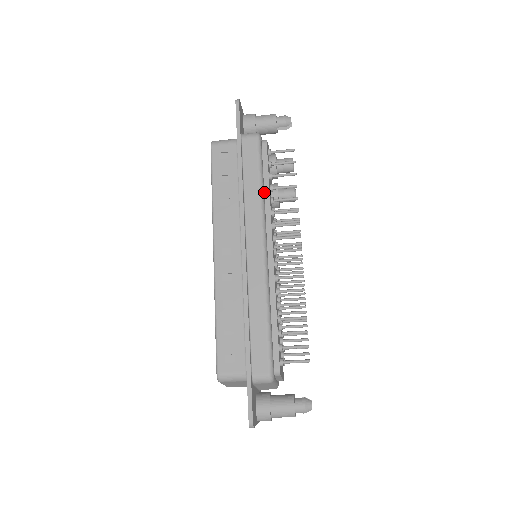
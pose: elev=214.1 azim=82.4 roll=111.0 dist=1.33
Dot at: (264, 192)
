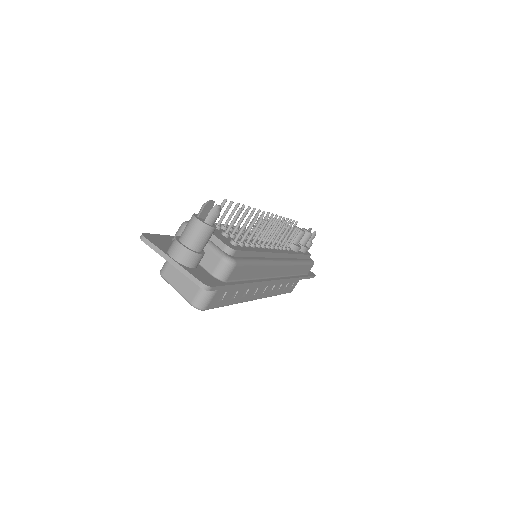
Dot at: occluded
